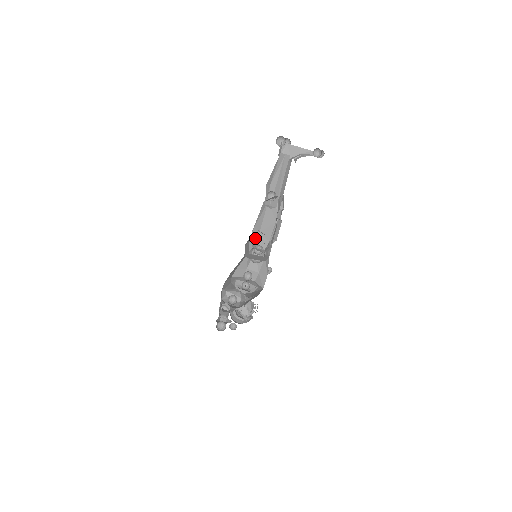
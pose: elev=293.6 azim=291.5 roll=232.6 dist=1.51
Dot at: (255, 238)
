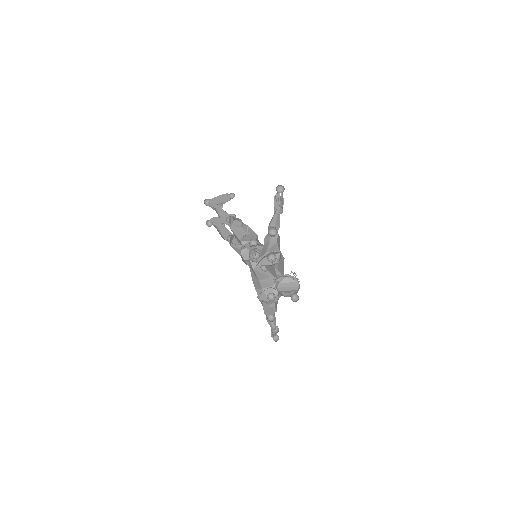
Dot at: occluded
